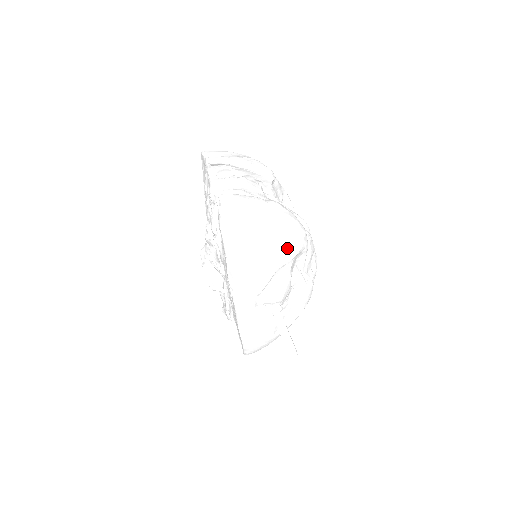
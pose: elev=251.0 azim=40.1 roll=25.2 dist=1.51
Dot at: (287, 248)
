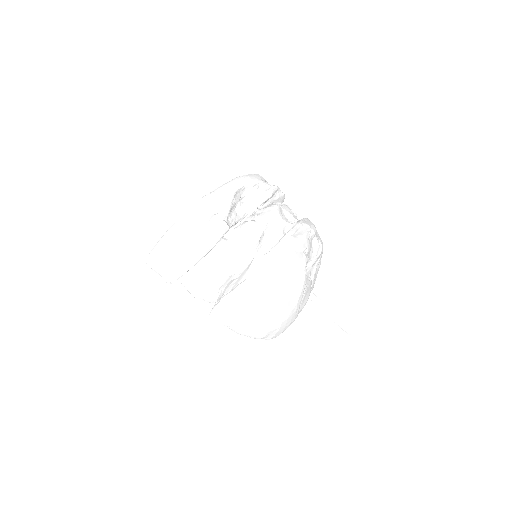
Dot at: (298, 294)
